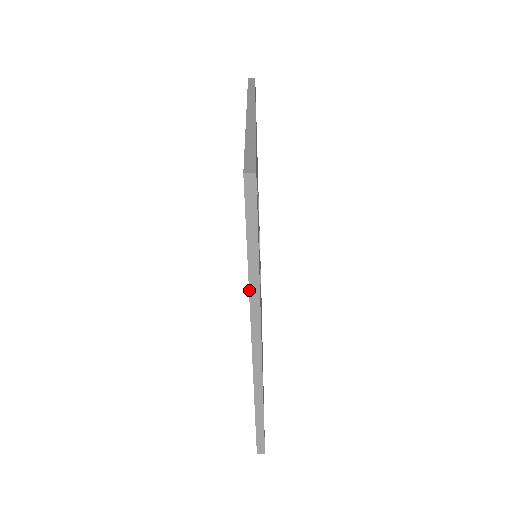
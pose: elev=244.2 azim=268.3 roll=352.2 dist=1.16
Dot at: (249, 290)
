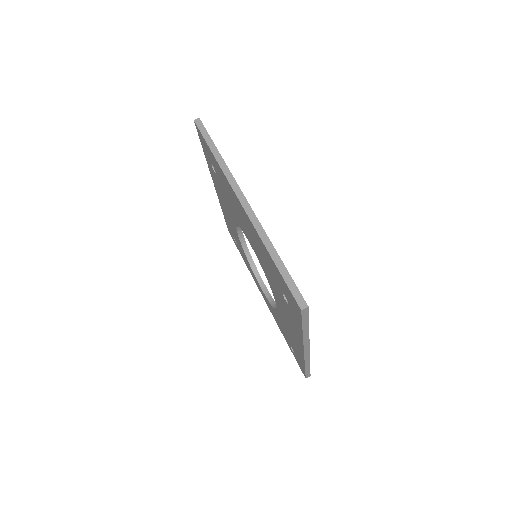
Dot at: (221, 168)
